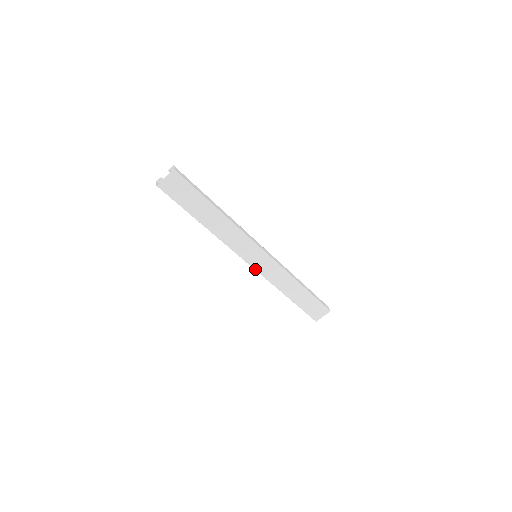
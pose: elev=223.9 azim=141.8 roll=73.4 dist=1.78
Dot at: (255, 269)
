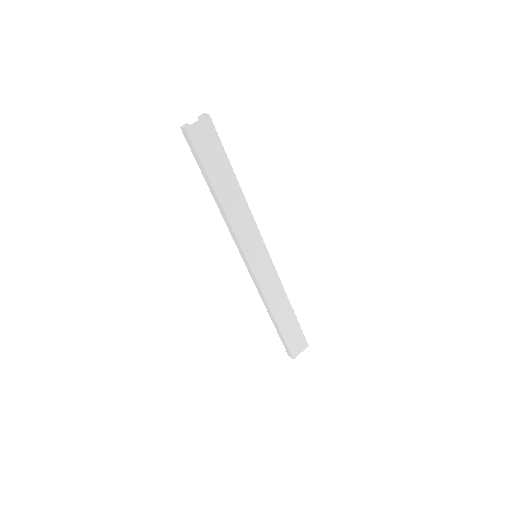
Dot at: (253, 272)
